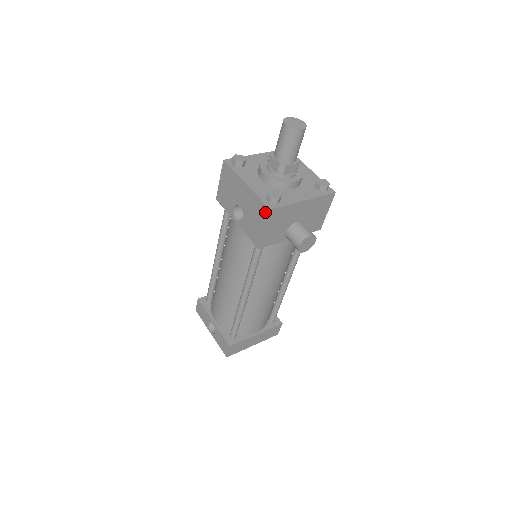
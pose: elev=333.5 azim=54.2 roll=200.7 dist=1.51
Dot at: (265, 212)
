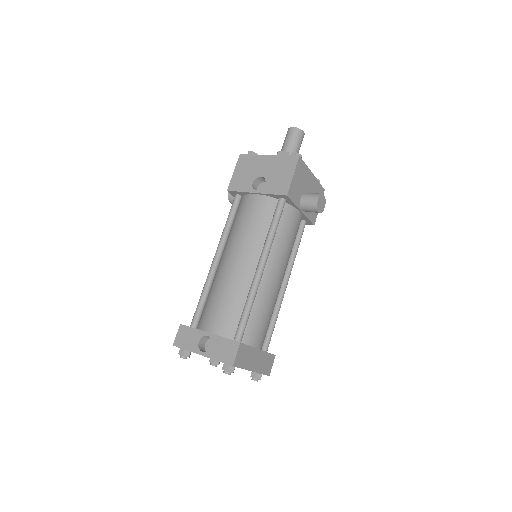
Dot at: (294, 161)
